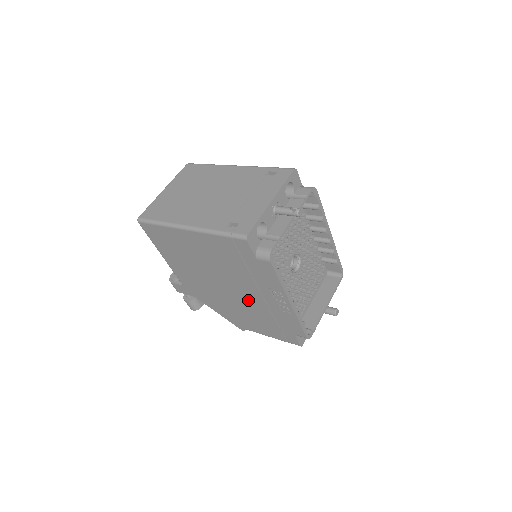
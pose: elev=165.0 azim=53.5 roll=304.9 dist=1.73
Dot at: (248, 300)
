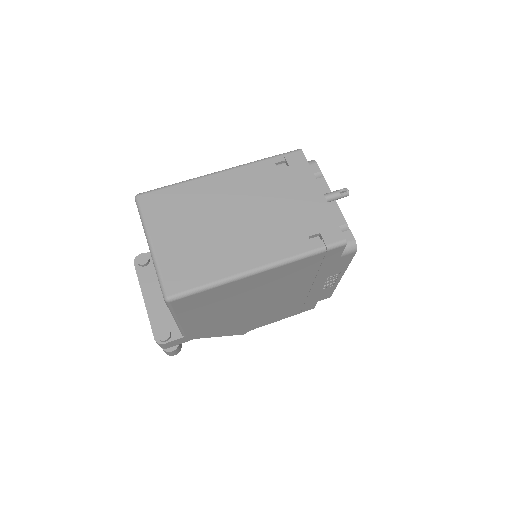
Dot at: (285, 301)
